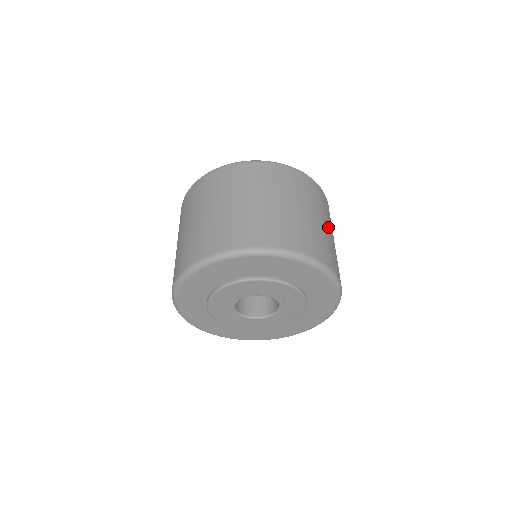
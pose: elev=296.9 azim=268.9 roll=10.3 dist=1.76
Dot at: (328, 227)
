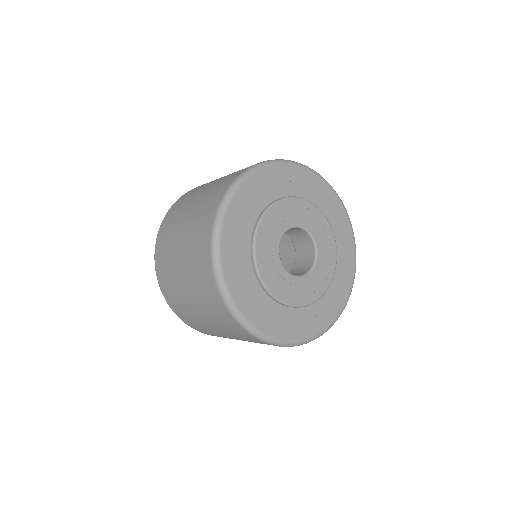
Dot at: occluded
